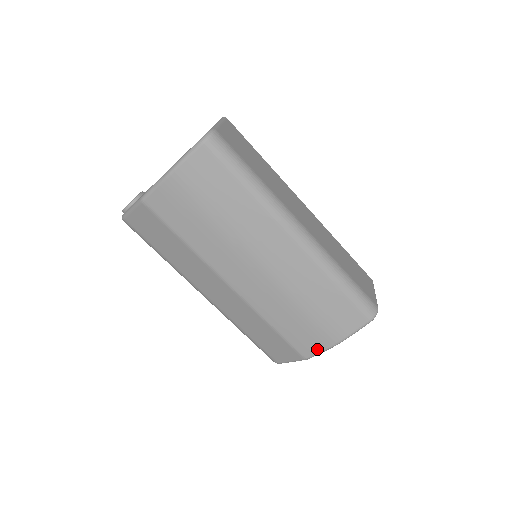
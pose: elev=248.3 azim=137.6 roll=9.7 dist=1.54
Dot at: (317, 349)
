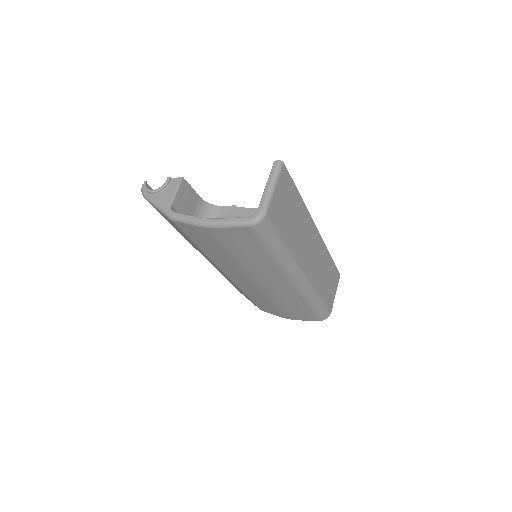
Dot at: (273, 314)
